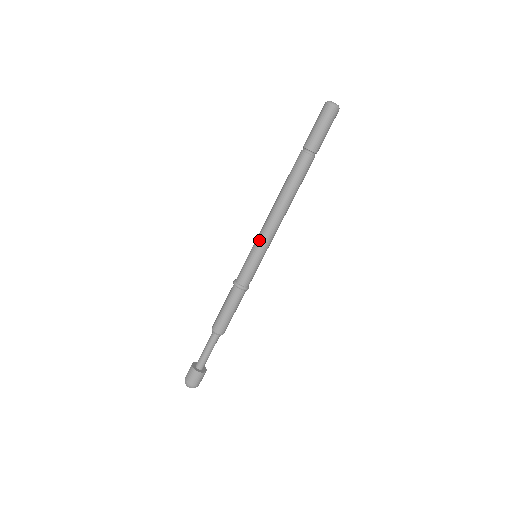
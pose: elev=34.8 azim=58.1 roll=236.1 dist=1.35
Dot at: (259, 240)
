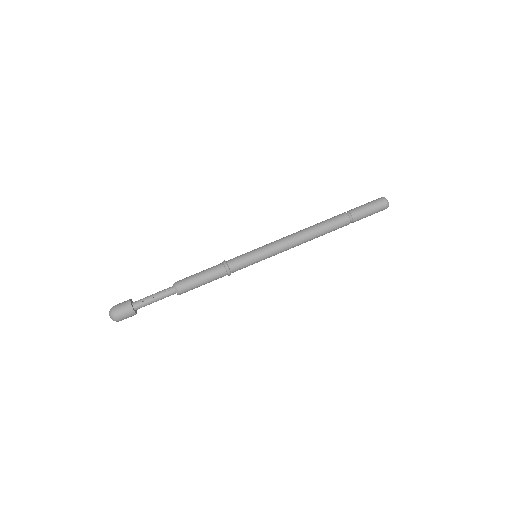
Dot at: (272, 250)
